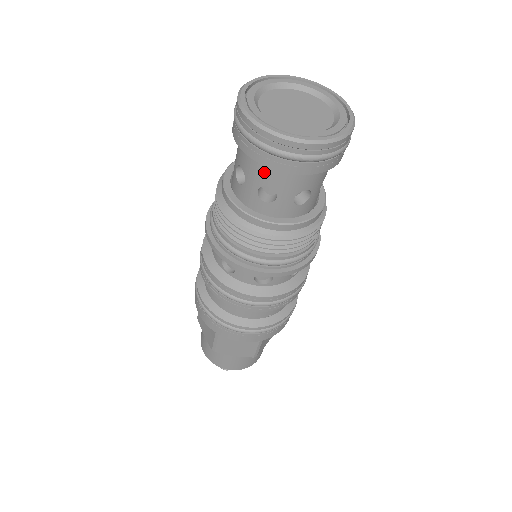
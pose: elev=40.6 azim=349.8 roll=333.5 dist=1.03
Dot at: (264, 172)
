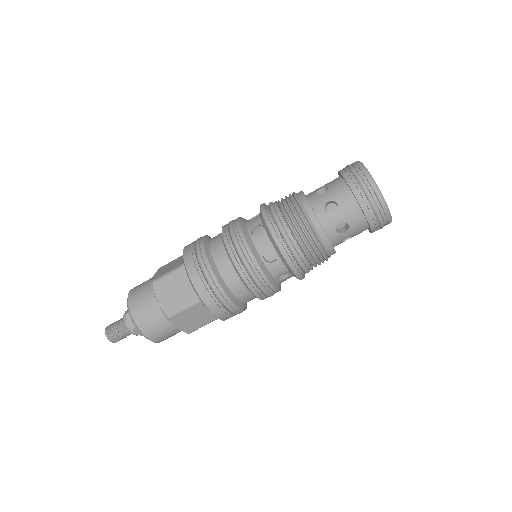
Dot at: (355, 216)
